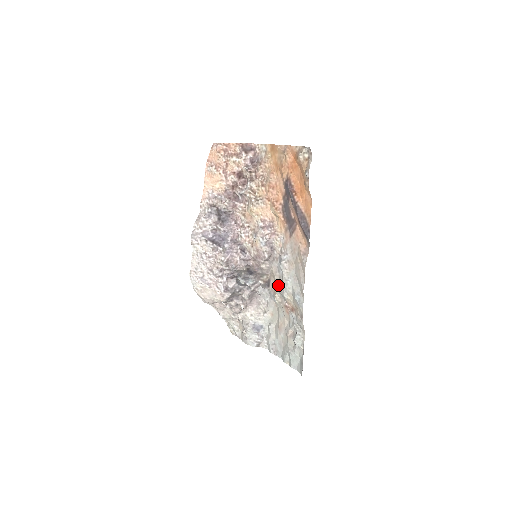
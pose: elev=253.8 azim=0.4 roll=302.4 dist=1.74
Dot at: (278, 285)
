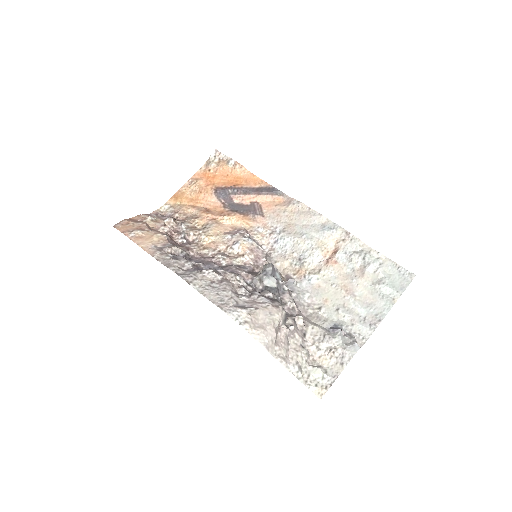
Dot at: (299, 262)
